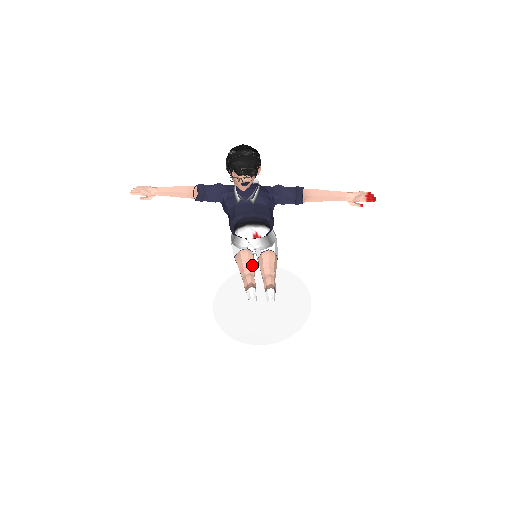
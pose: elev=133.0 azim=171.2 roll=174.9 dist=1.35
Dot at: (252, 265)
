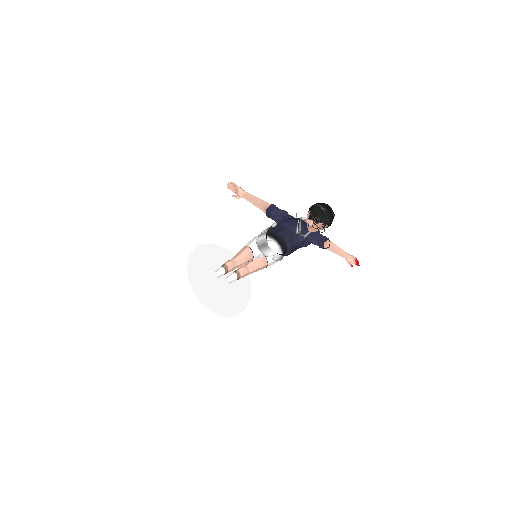
Dot at: (242, 257)
